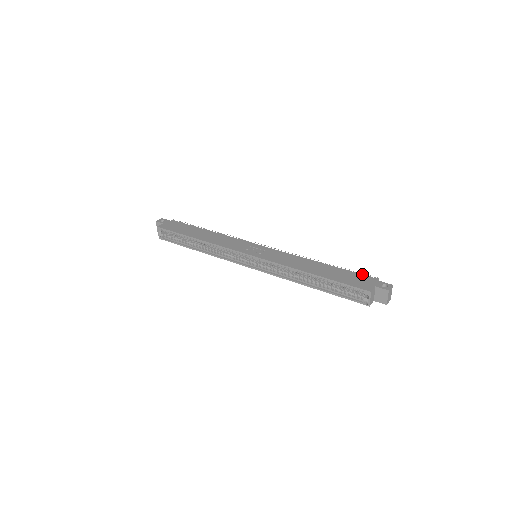
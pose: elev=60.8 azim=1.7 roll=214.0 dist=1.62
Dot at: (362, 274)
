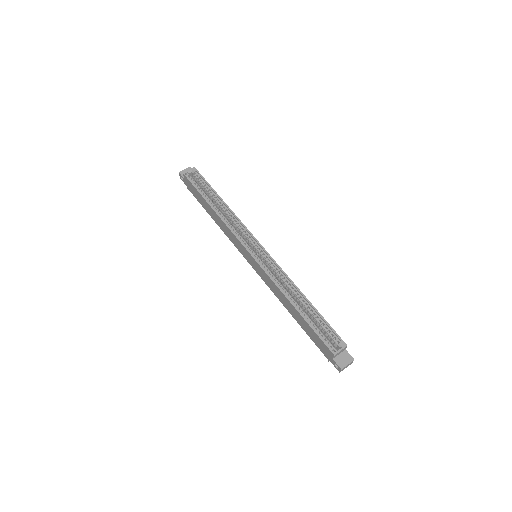
Dot at: occluded
